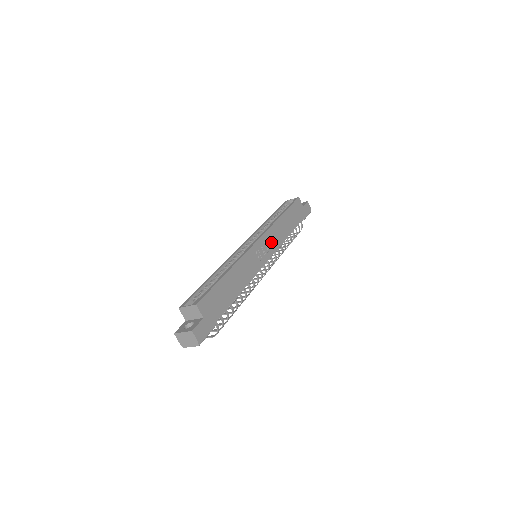
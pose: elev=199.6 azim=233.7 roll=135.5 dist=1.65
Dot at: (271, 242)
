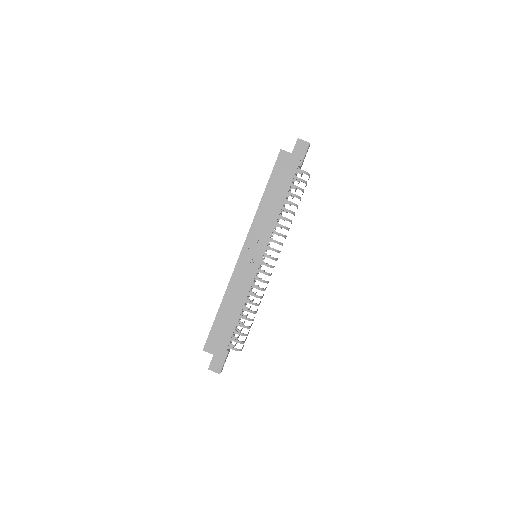
Dot at: (259, 238)
